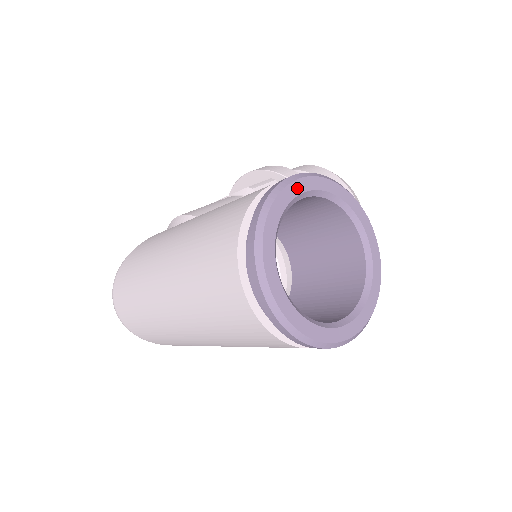
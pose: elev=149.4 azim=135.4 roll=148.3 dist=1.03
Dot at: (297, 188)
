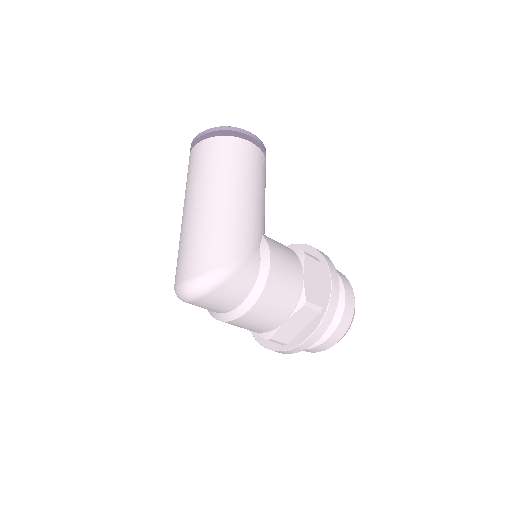
Dot at: occluded
